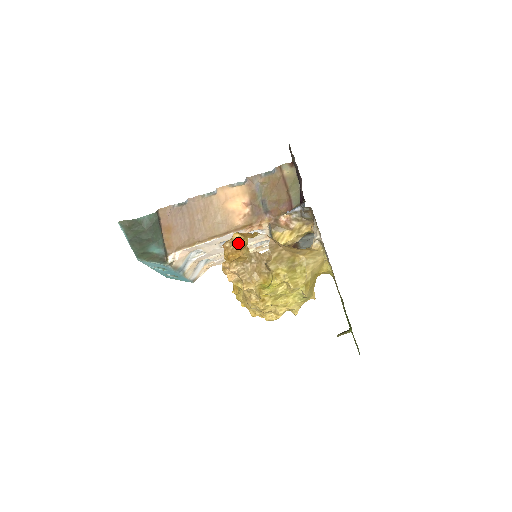
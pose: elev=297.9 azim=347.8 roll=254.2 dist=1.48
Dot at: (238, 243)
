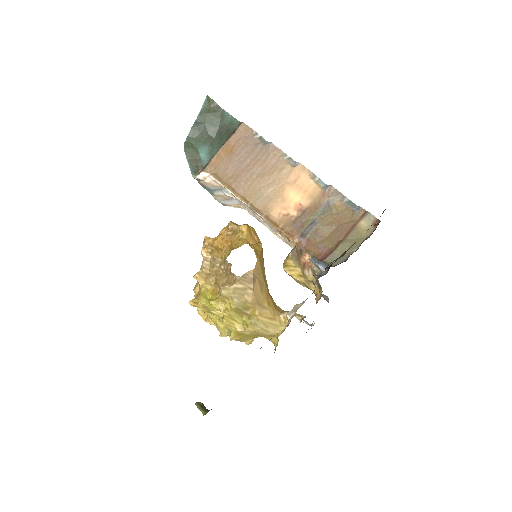
Dot at: (236, 237)
